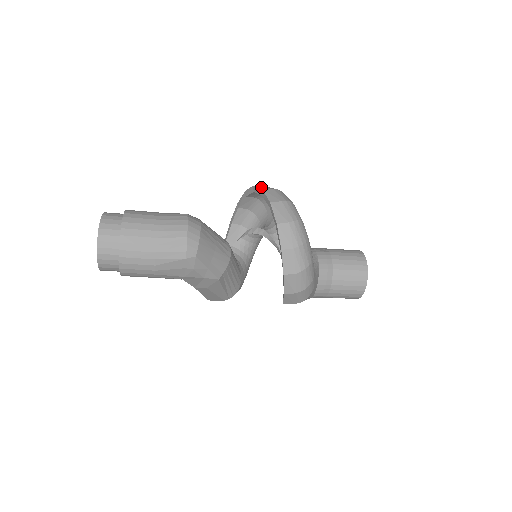
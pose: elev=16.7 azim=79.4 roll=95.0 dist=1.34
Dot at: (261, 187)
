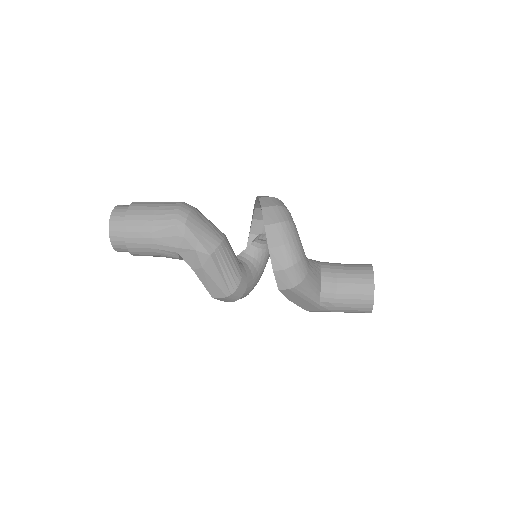
Dot at: occluded
